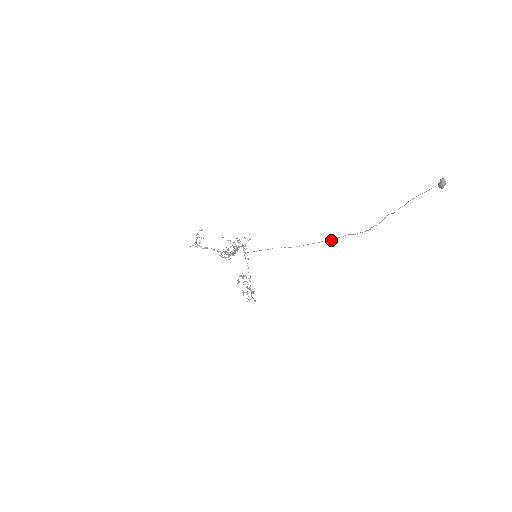
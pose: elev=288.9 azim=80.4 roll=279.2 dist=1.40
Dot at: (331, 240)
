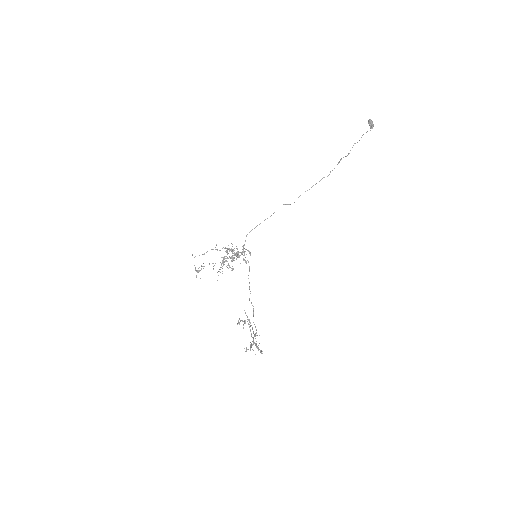
Dot at: (315, 184)
